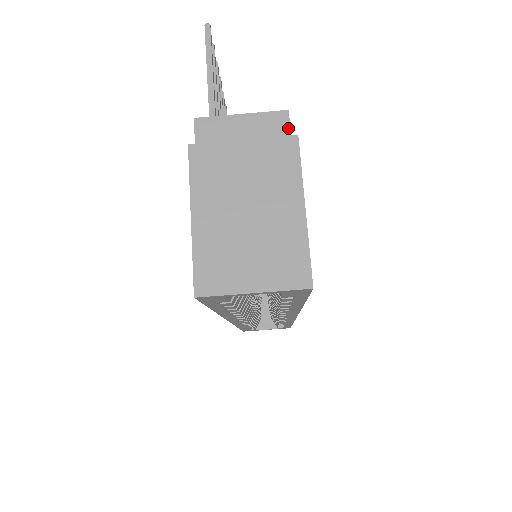
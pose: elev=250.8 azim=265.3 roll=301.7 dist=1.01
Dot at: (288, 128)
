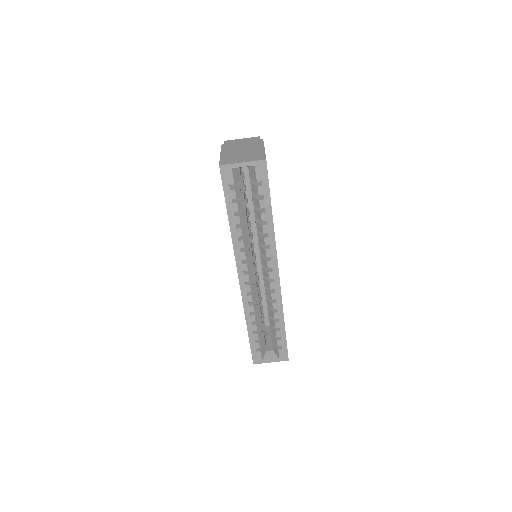
Dot at: (259, 139)
